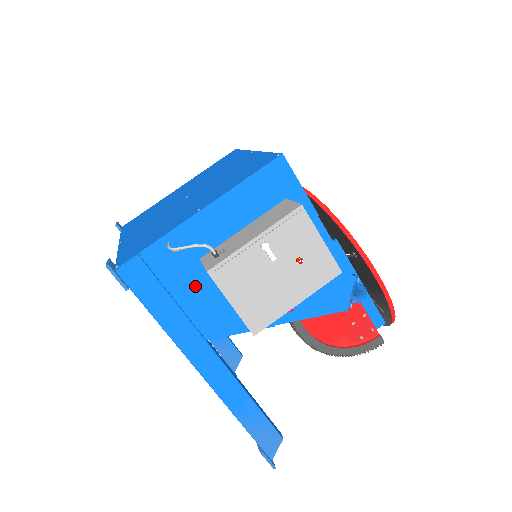
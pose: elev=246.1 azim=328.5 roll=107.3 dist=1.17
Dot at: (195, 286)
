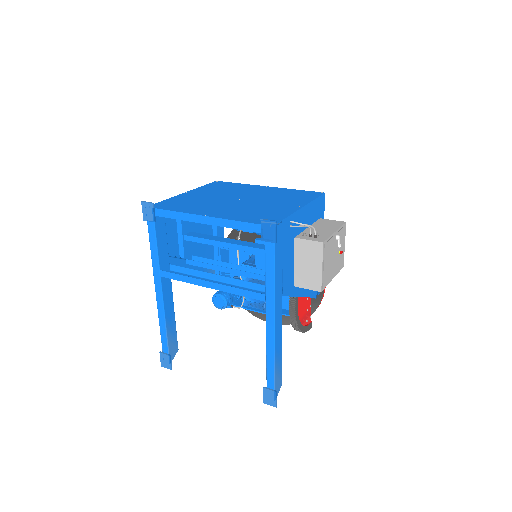
Dot at: (289, 255)
